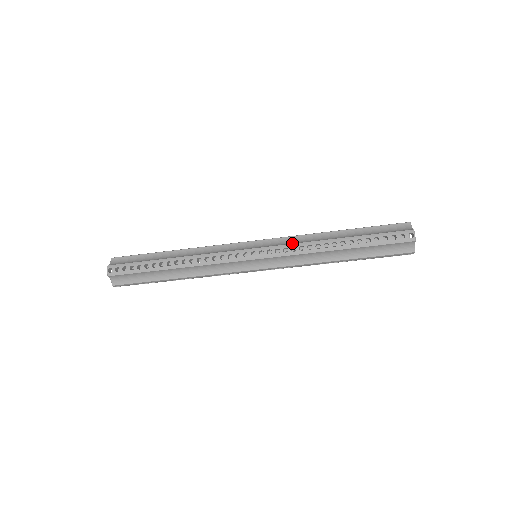
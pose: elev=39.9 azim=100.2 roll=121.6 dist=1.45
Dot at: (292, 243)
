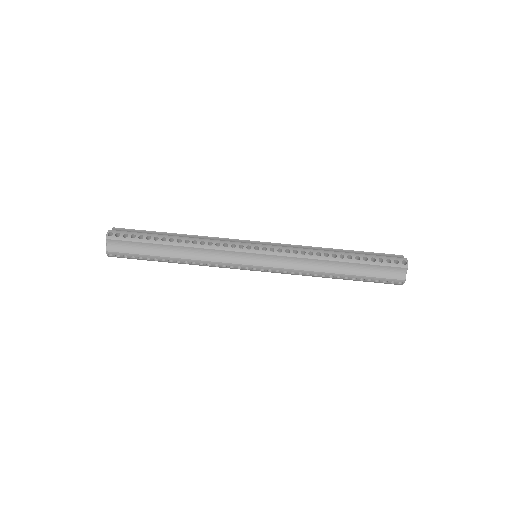
Dot at: (294, 248)
